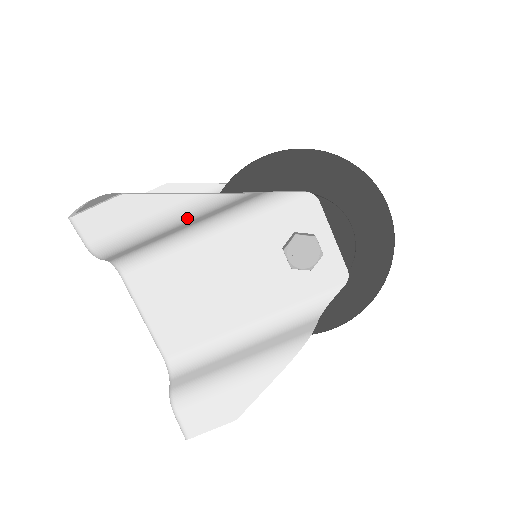
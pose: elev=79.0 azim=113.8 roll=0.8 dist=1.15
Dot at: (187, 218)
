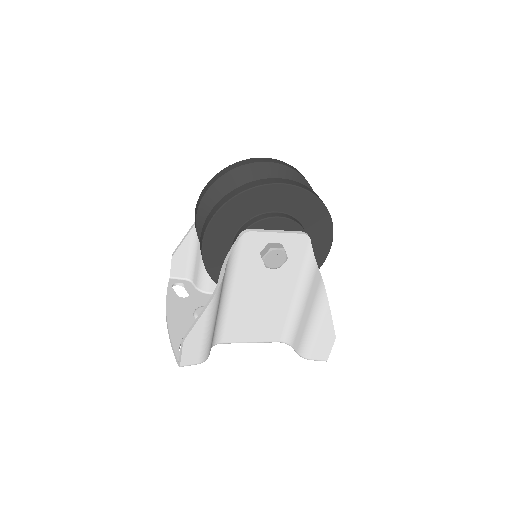
Dot at: (215, 314)
